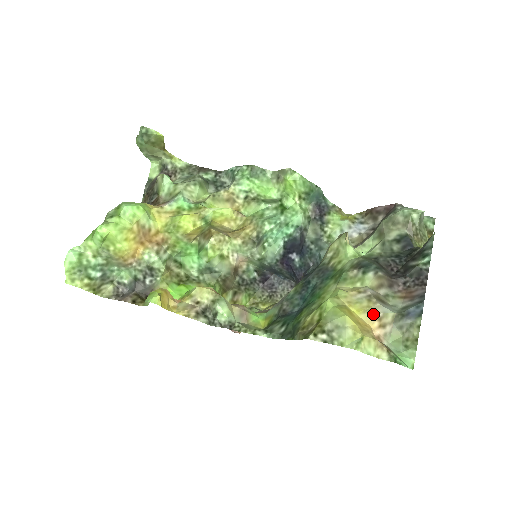
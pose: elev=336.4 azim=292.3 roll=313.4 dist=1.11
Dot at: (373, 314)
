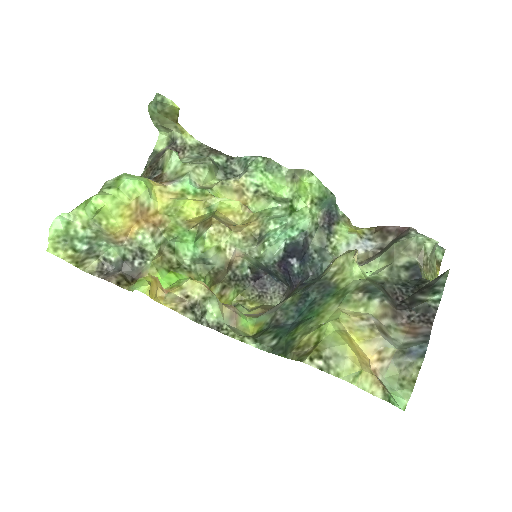
Dot at: (374, 346)
